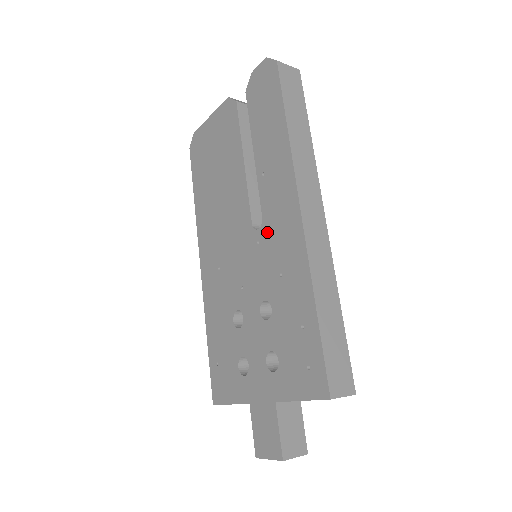
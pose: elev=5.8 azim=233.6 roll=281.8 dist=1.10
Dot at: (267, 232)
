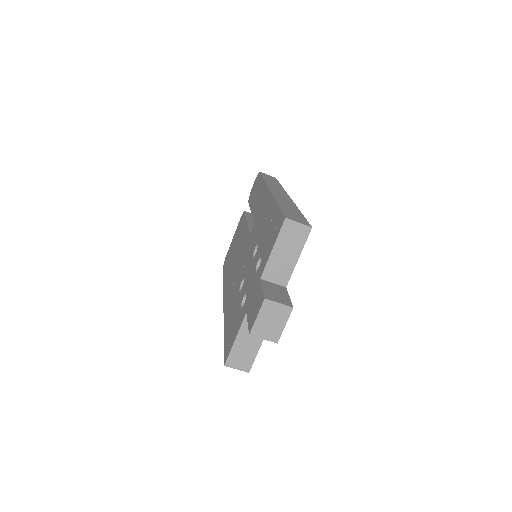
Dot at: (256, 222)
